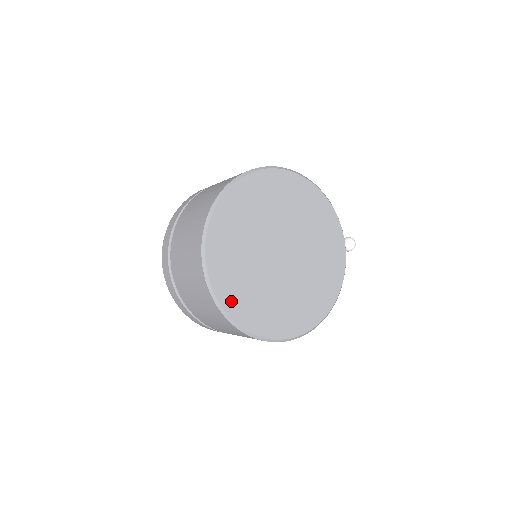
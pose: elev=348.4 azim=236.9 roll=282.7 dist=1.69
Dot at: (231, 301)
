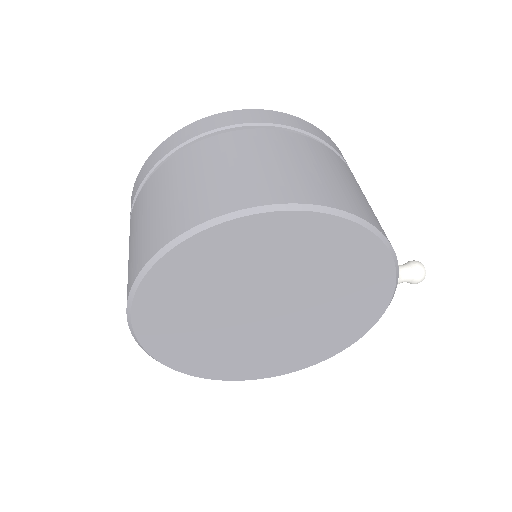
Dot at: (173, 357)
